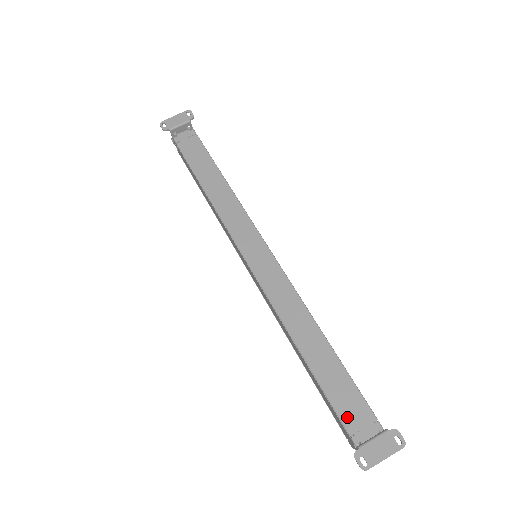
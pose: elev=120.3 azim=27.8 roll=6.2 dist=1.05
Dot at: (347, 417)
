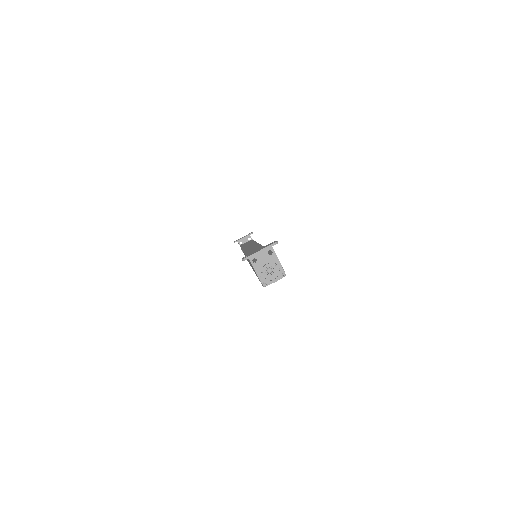
Dot at: (256, 260)
